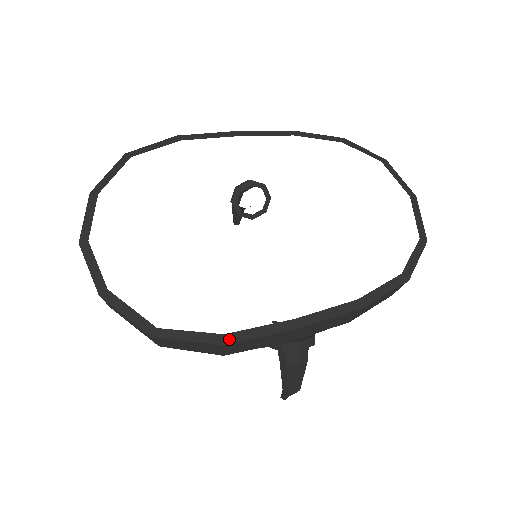
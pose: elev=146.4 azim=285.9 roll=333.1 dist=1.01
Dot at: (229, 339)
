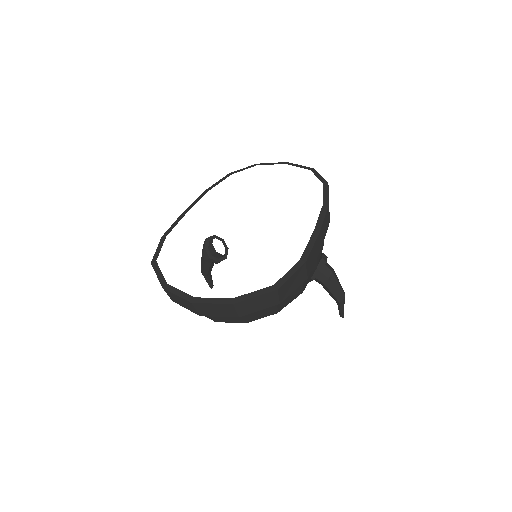
Dot at: (304, 259)
